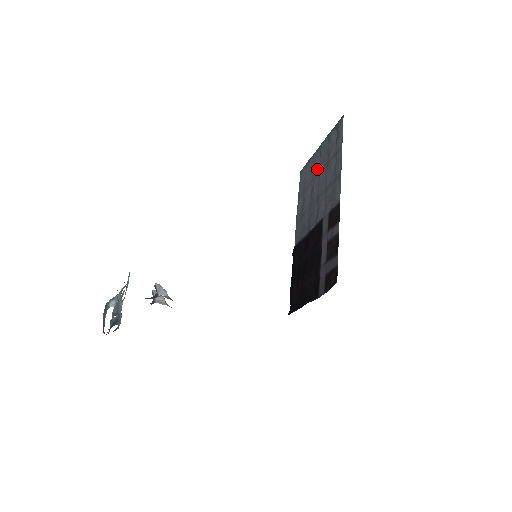
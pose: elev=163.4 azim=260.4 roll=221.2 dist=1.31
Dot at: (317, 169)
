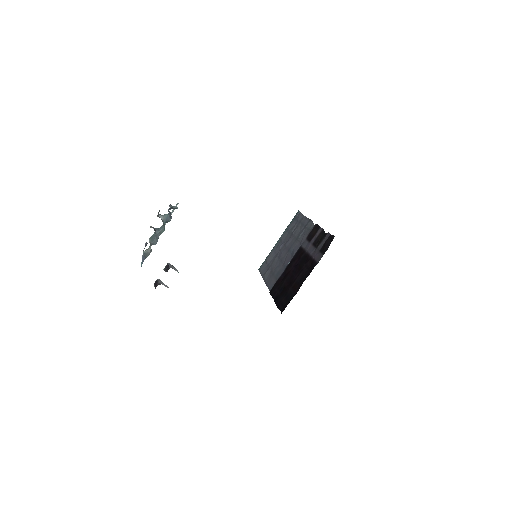
Dot at: (281, 246)
